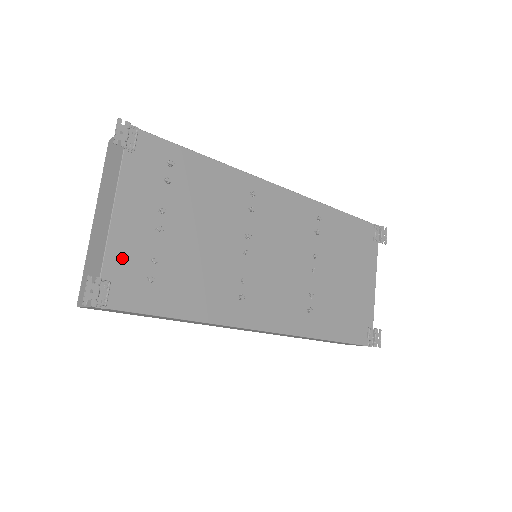
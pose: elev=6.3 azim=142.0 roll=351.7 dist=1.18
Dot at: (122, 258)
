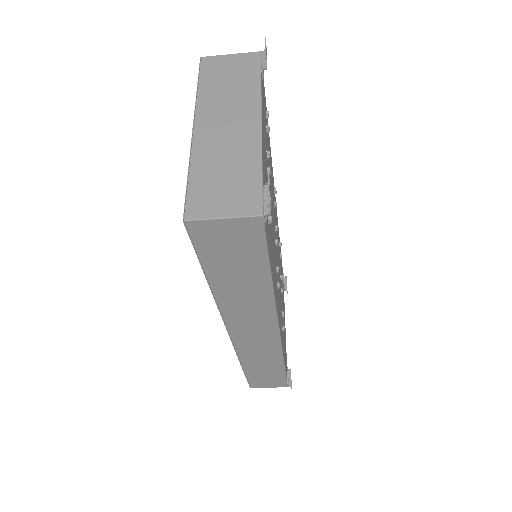
Dot at: (264, 177)
